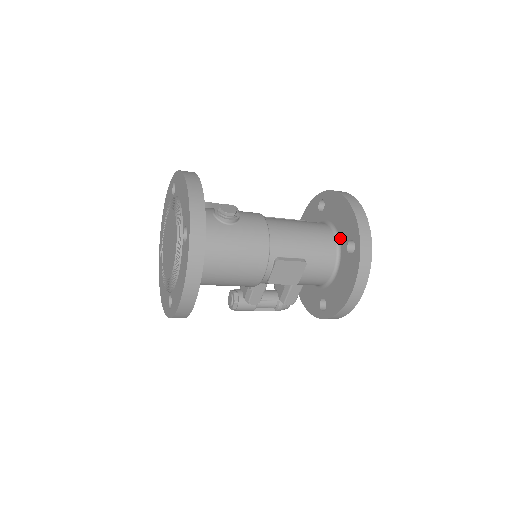
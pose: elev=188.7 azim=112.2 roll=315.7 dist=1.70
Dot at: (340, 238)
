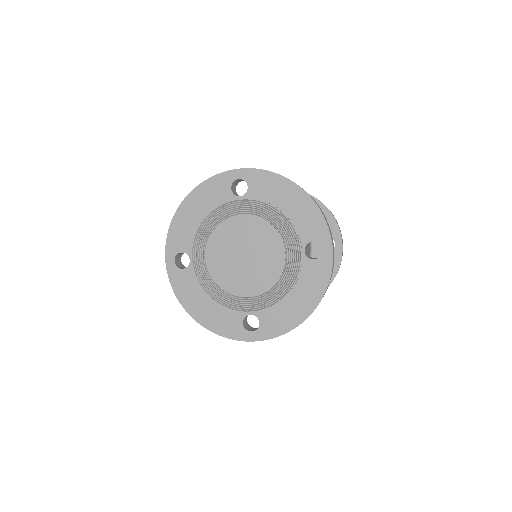
Dot at: occluded
